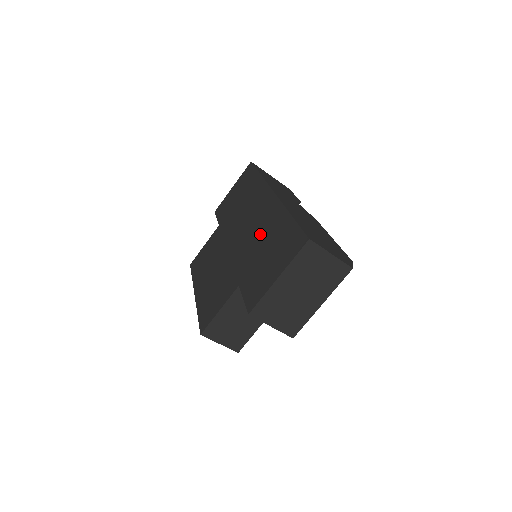
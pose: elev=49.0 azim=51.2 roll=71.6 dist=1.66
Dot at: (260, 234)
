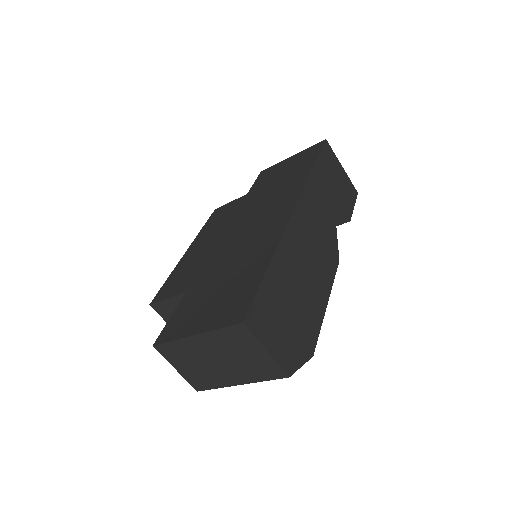
Dot at: (242, 253)
